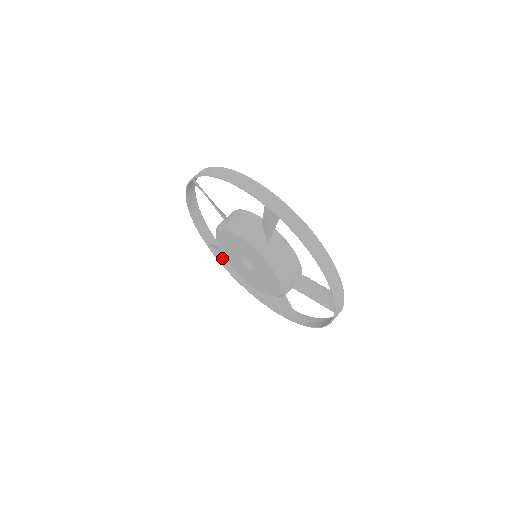
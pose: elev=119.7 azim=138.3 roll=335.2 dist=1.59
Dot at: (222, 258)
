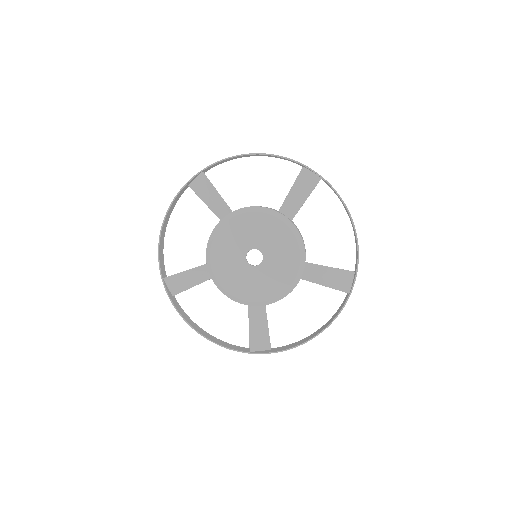
Dot at: (173, 300)
